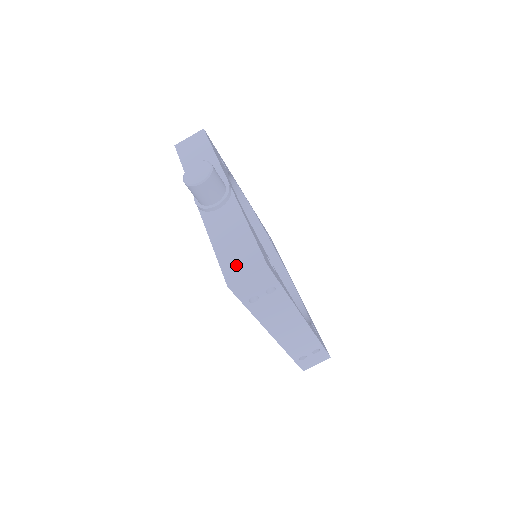
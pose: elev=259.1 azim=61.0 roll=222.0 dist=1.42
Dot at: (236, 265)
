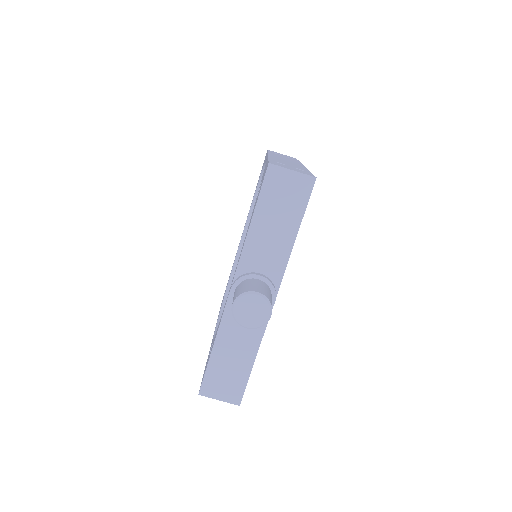
Dot at: (218, 384)
